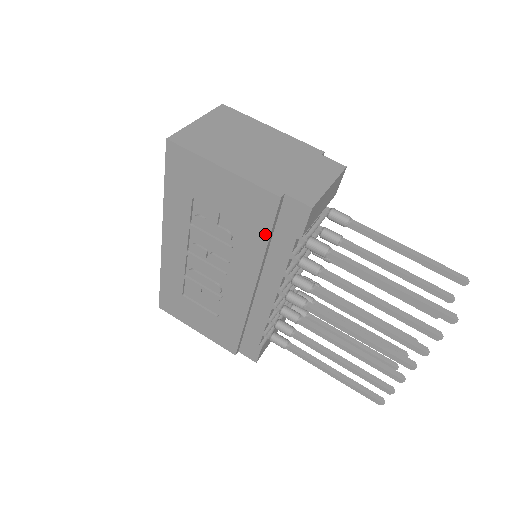
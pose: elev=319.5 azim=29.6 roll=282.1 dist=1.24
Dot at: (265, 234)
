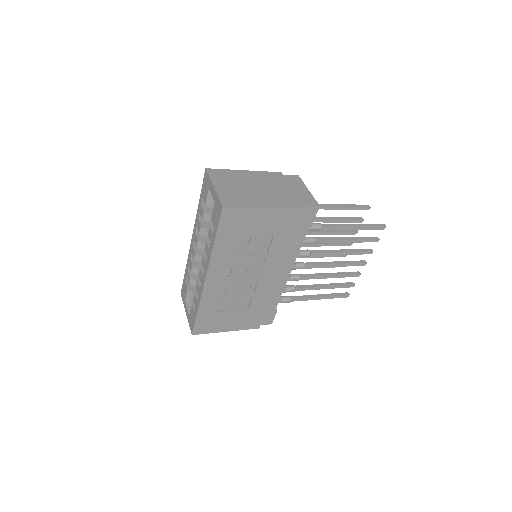
Dot at: (292, 235)
